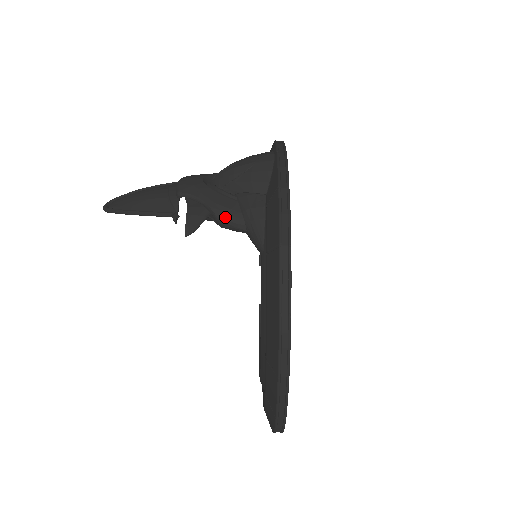
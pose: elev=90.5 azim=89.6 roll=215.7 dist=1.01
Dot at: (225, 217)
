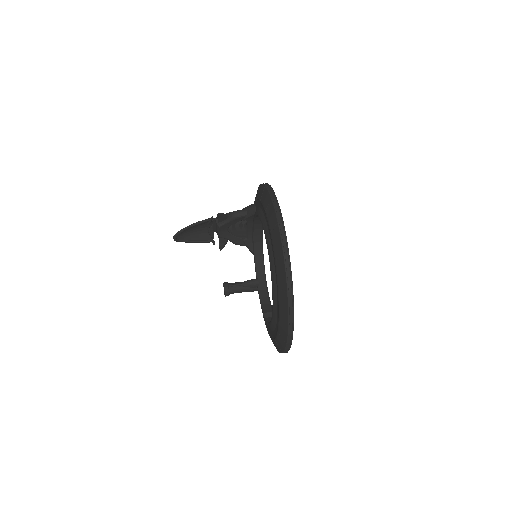
Dot at: (236, 211)
